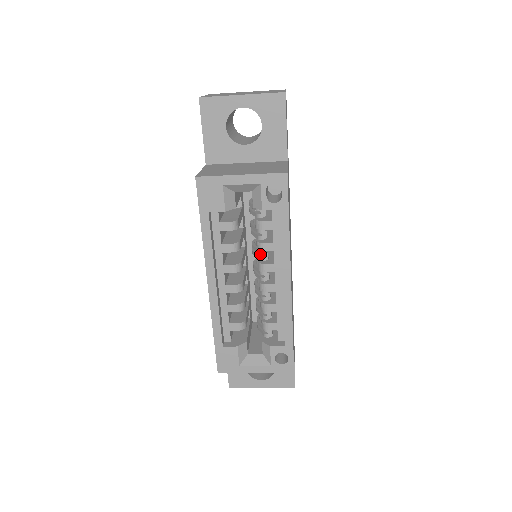
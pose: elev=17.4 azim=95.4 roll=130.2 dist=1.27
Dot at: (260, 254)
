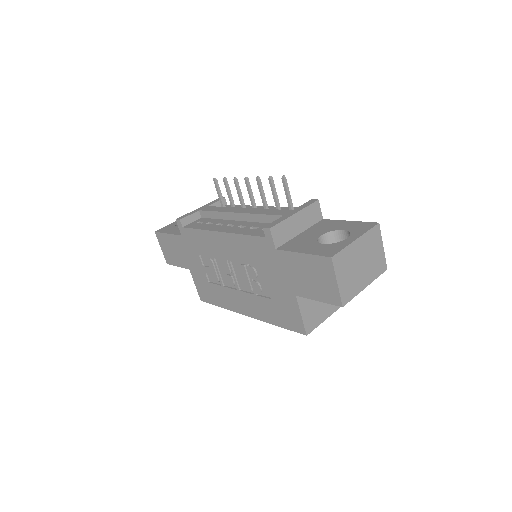
Dot at: occluded
